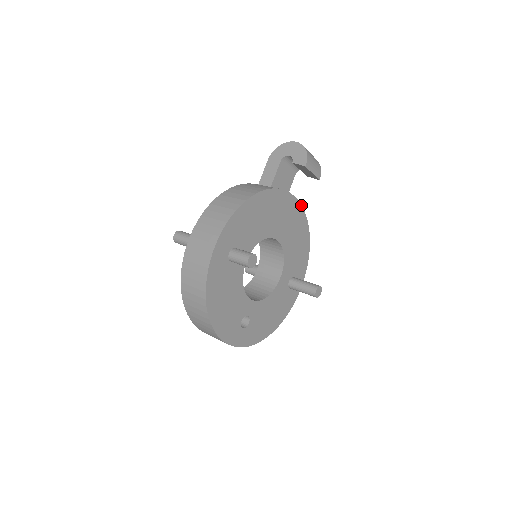
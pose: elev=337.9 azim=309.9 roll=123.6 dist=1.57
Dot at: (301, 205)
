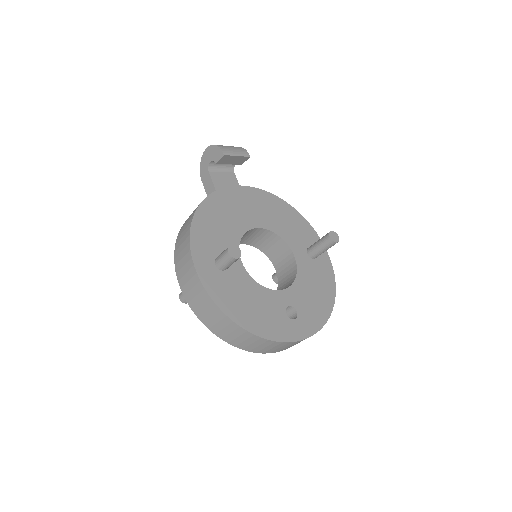
Dot at: (257, 188)
